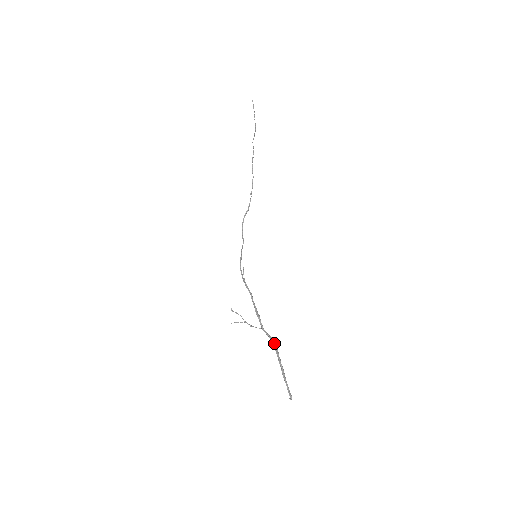
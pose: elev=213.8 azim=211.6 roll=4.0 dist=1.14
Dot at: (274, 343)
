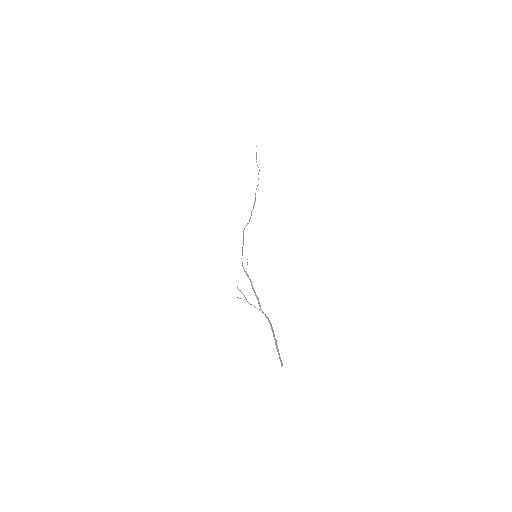
Dot at: occluded
